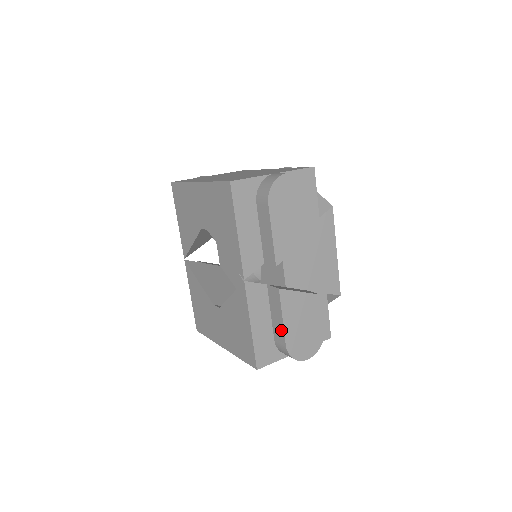
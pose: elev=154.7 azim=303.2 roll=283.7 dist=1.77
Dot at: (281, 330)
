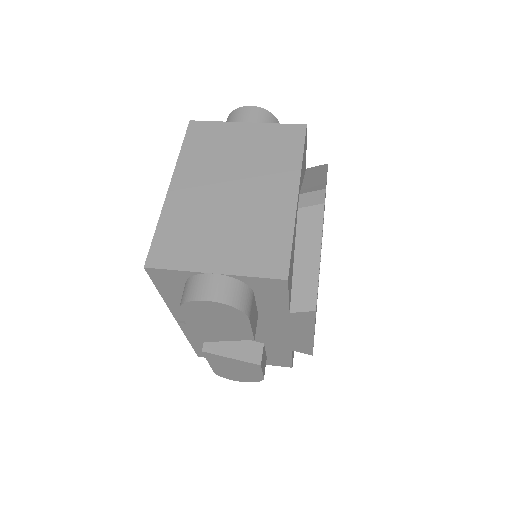
Dot at: occluded
